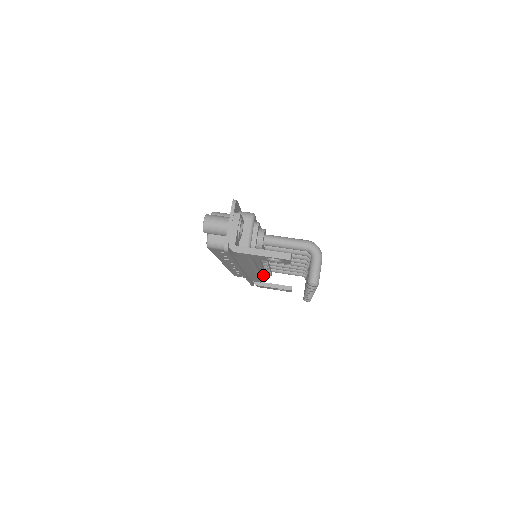
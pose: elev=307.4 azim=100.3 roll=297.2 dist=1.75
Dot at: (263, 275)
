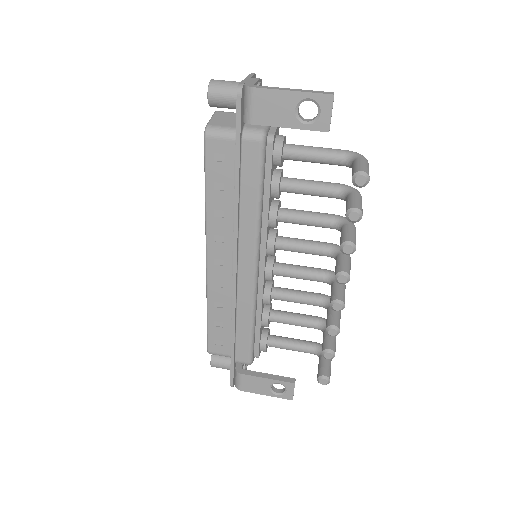
Dot at: (255, 337)
